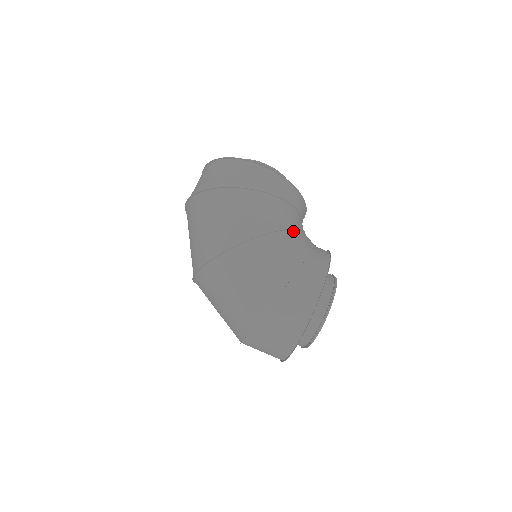
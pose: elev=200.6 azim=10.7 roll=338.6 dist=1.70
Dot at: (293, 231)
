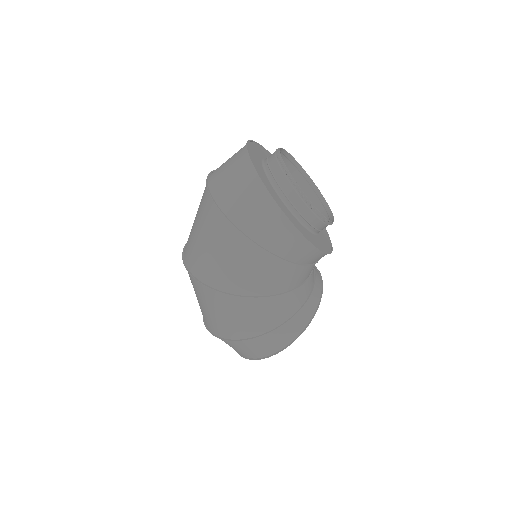
Dot at: (291, 292)
